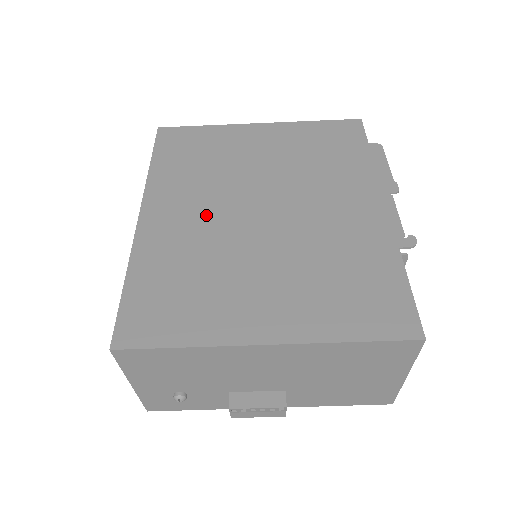
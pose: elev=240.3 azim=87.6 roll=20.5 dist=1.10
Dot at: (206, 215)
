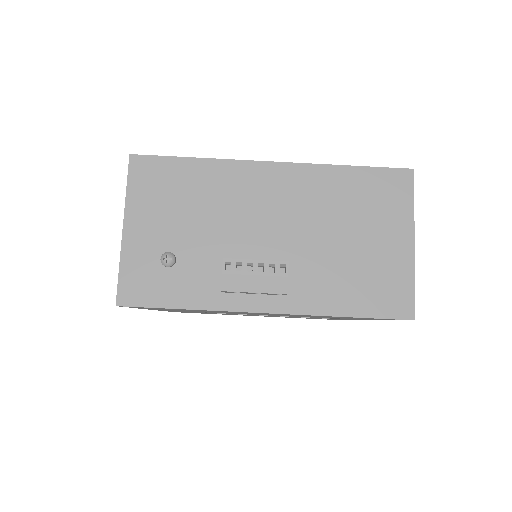
Dot at: occluded
